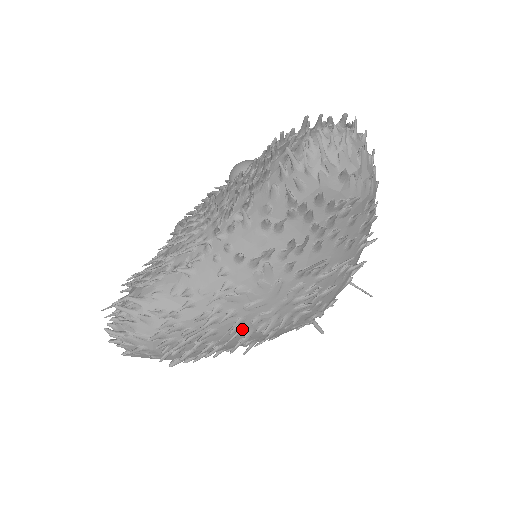
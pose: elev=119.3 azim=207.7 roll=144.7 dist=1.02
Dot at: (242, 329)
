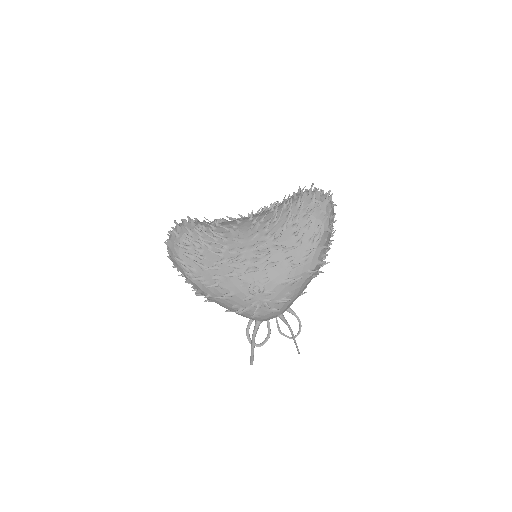
Dot at: (222, 253)
